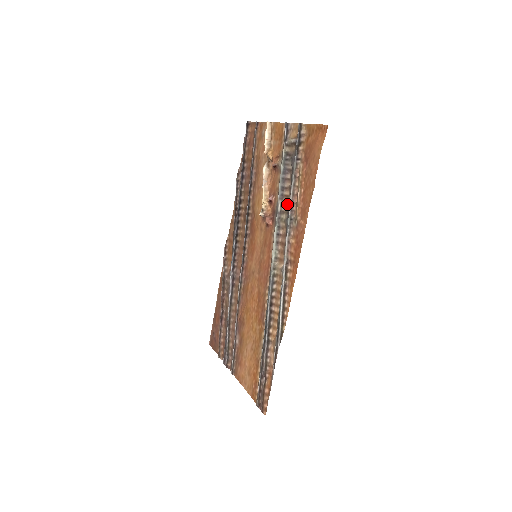
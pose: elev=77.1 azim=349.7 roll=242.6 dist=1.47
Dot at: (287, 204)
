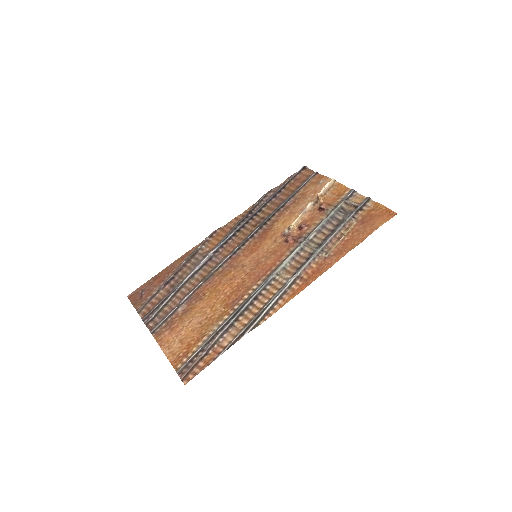
Dot at: (321, 239)
